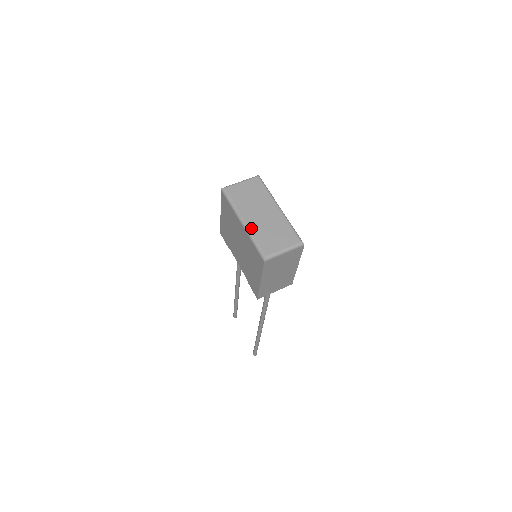
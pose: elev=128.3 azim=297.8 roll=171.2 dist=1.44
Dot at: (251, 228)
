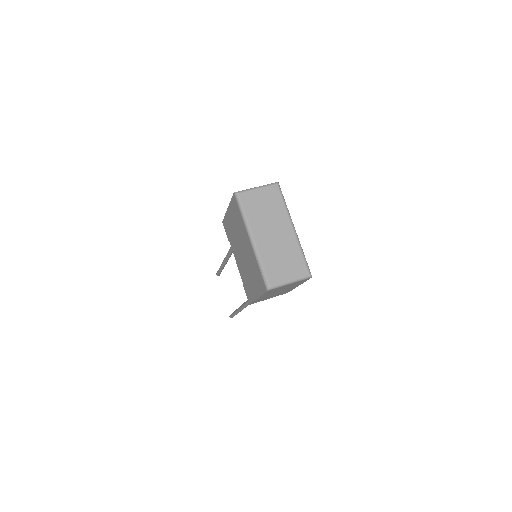
Dot at: (260, 249)
